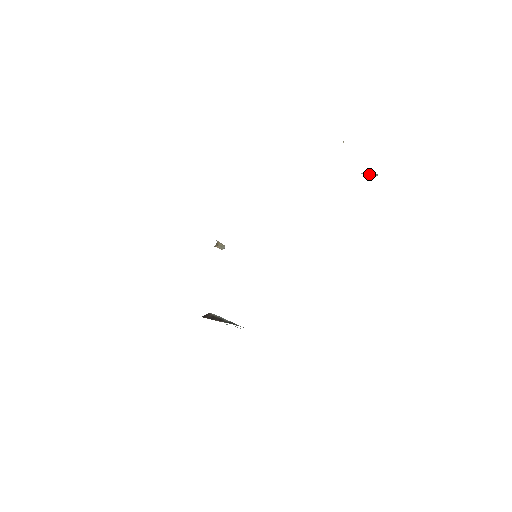
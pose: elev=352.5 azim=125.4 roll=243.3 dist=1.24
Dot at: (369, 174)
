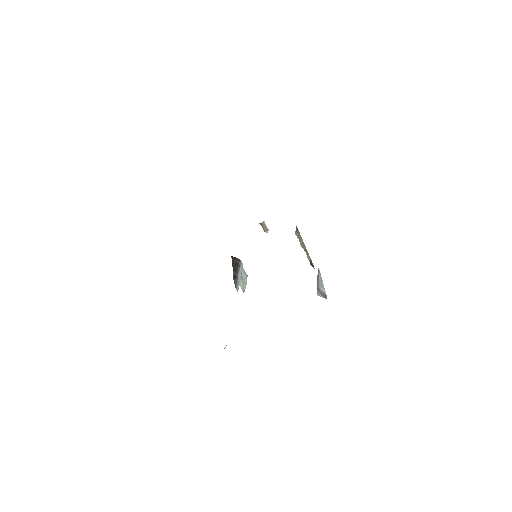
Dot at: (323, 290)
